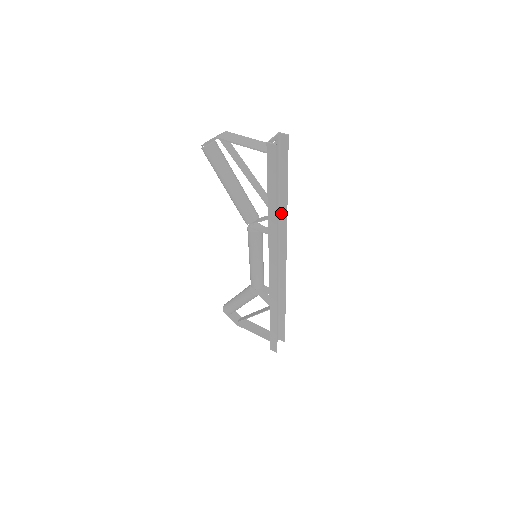
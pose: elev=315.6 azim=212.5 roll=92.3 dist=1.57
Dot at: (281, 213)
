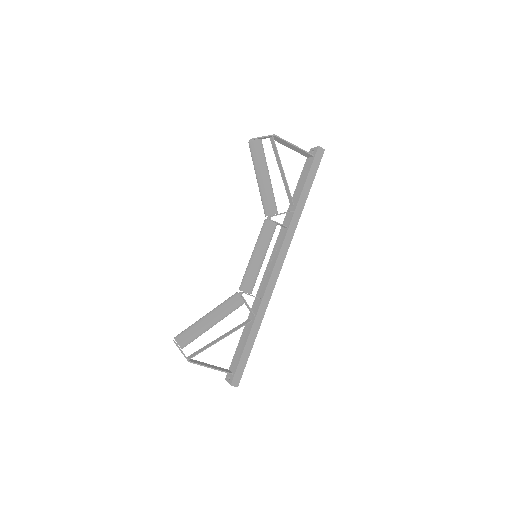
Dot at: occluded
